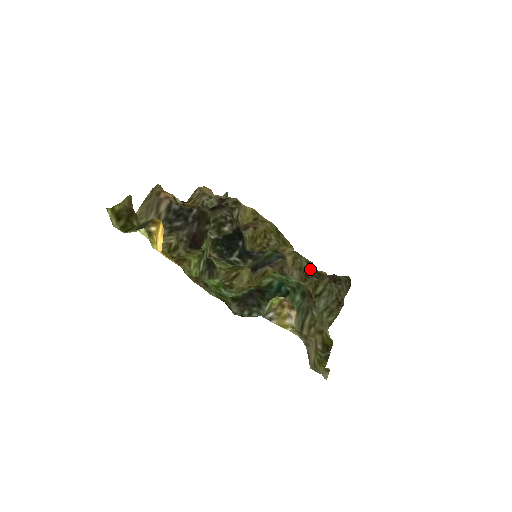
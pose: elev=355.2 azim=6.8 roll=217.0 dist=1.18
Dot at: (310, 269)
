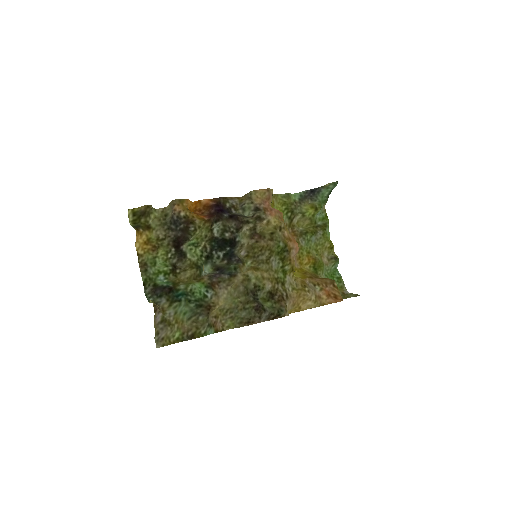
Dot at: (254, 291)
